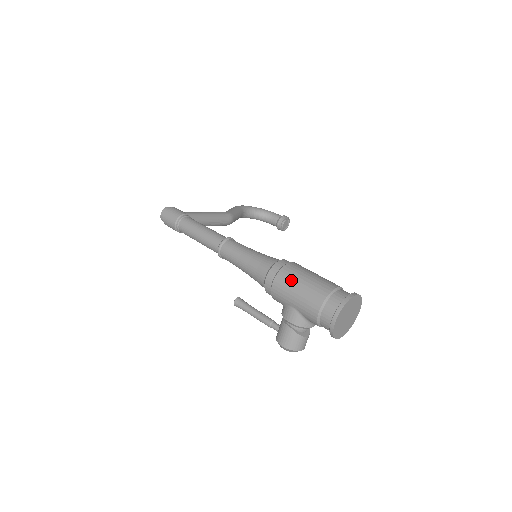
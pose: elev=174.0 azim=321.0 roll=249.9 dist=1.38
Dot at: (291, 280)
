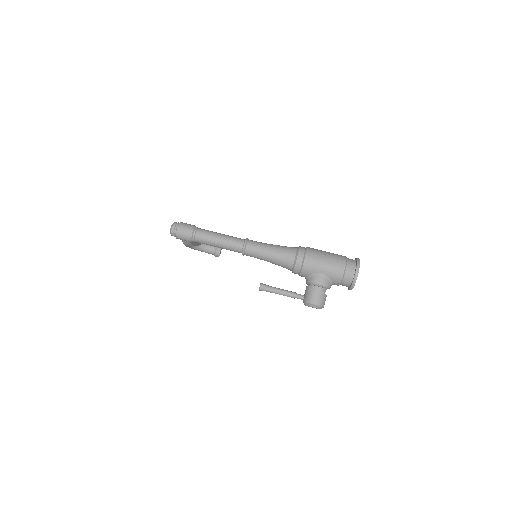
Dot at: (318, 255)
